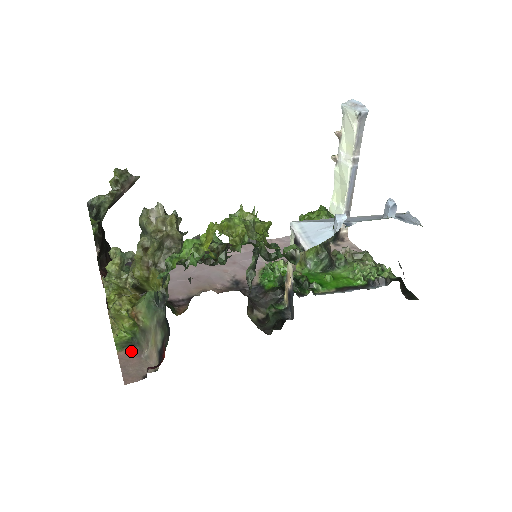
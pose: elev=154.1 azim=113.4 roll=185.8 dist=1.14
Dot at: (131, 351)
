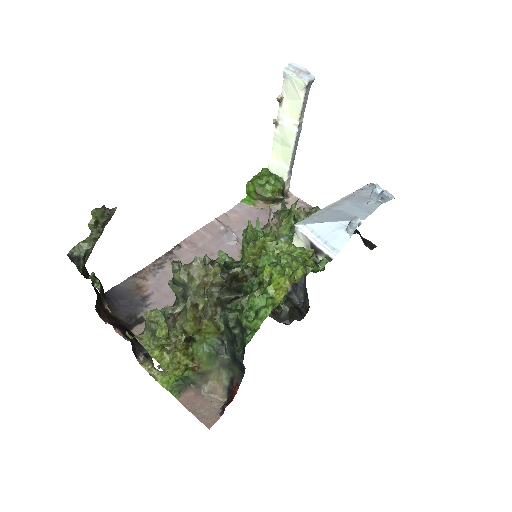
Dot at: (189, 393)
